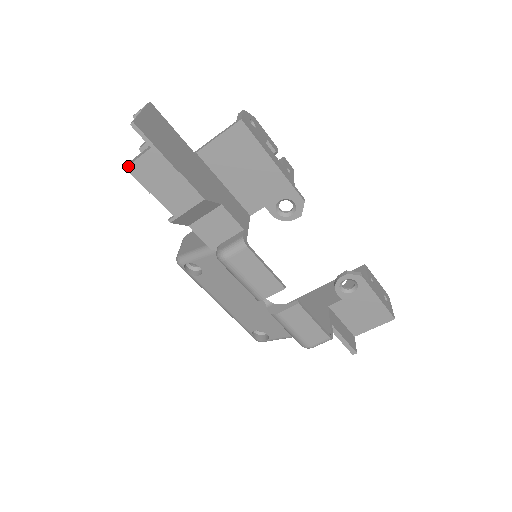
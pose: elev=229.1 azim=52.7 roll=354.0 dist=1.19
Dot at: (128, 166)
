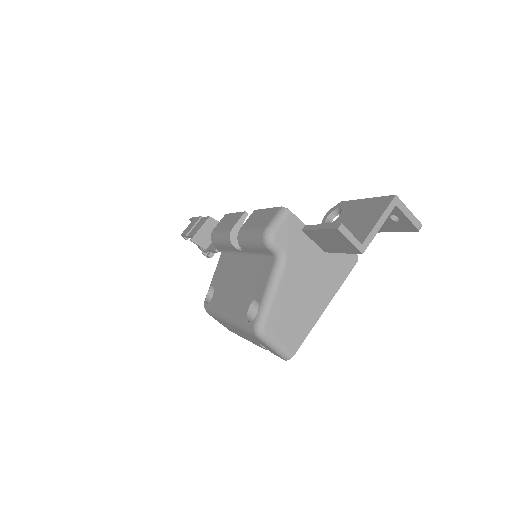
Dot at: (182, 234)
